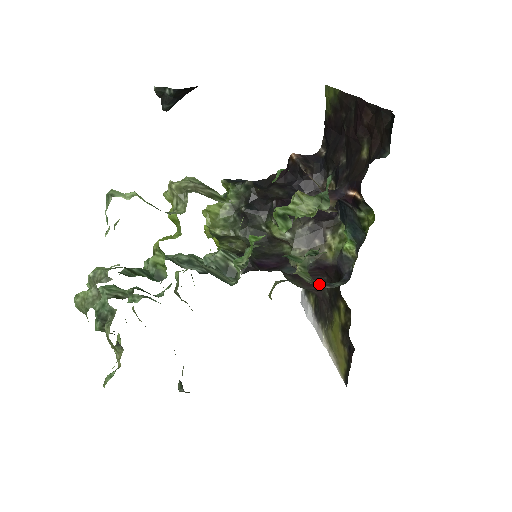
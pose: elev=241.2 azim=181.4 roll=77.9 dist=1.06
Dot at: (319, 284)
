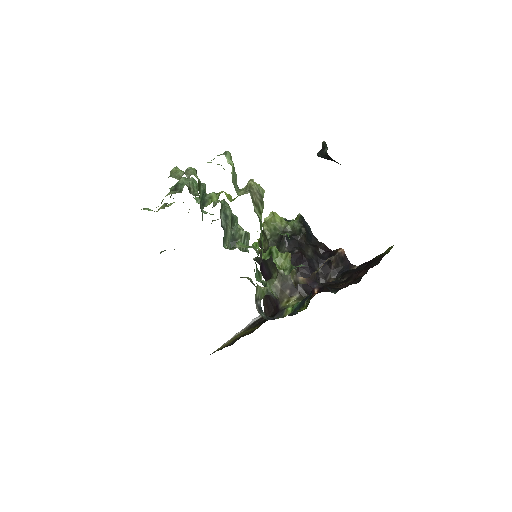
Dot at: (257, 303)
